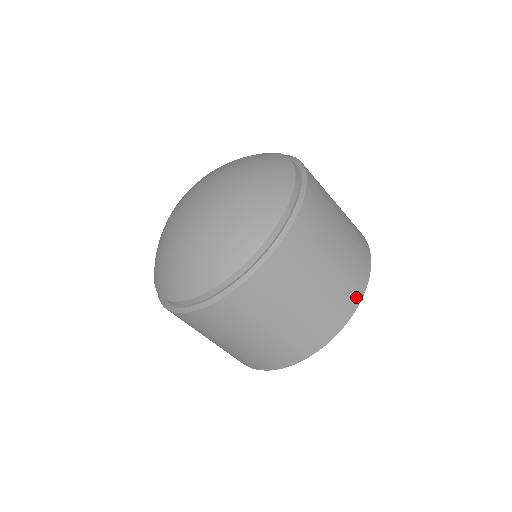
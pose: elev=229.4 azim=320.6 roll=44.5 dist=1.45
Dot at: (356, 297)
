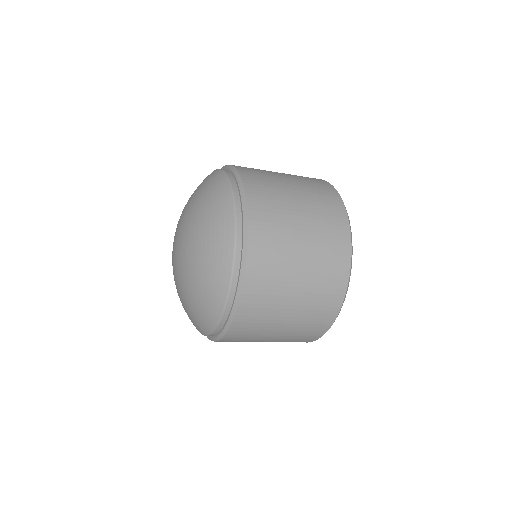
Dot at: (324, 326)
